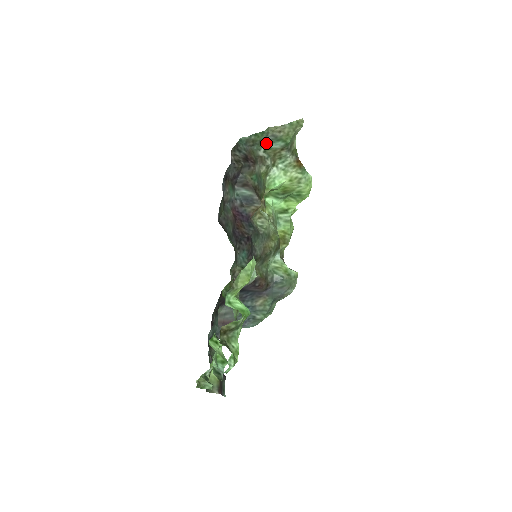
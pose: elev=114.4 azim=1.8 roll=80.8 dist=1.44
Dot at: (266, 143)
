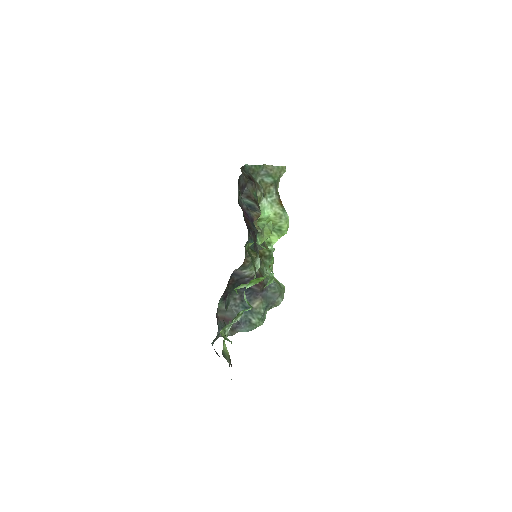
Dot at: (261, 176)
